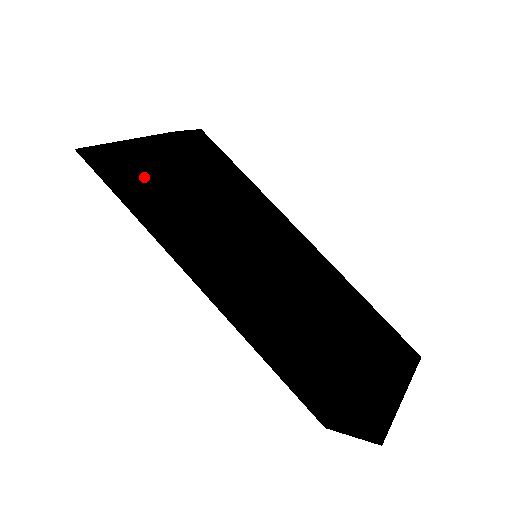
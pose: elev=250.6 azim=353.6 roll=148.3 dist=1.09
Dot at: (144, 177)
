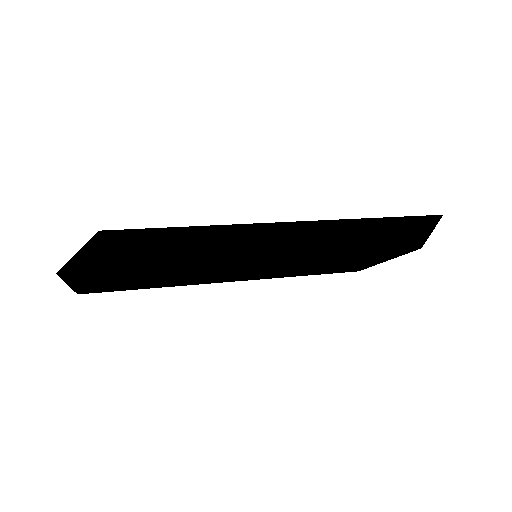
Dot at: (149, 231)
